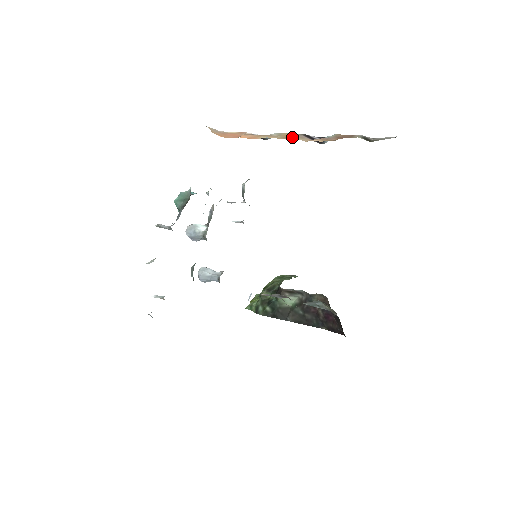
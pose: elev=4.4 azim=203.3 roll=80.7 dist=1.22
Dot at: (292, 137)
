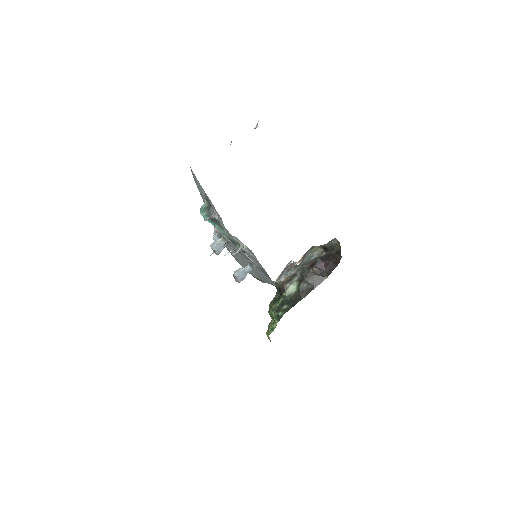
Dot at: occluded
